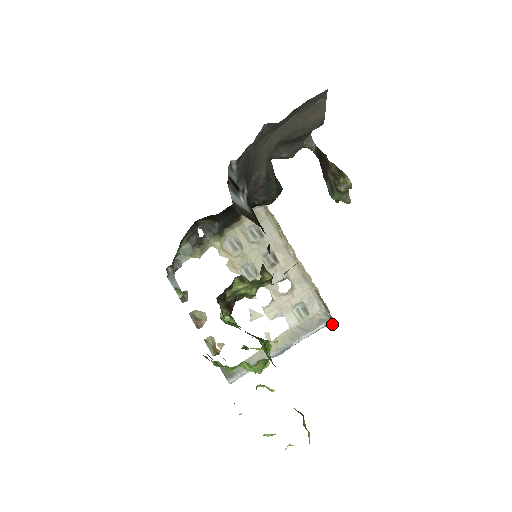
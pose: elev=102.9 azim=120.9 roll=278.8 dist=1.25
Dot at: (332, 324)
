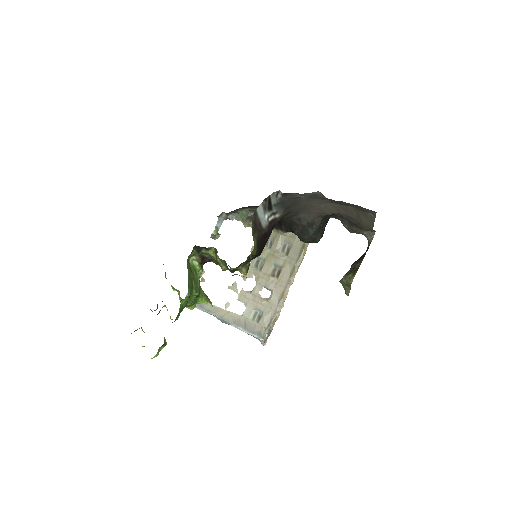
Dot at: (262, 342)
